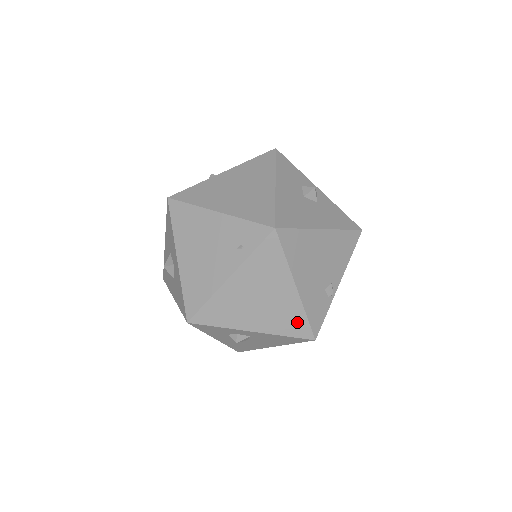
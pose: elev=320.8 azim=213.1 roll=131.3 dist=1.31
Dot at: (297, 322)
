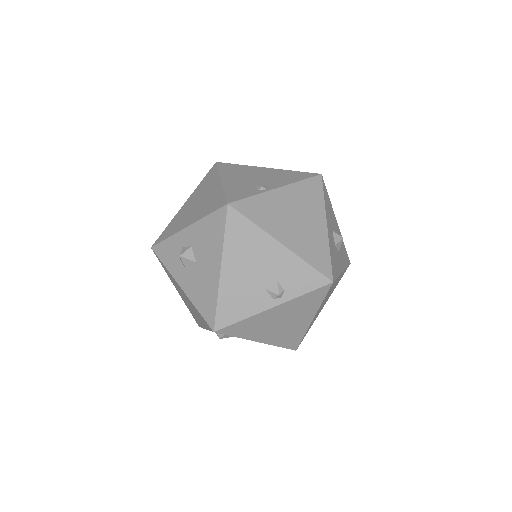
Dot at: (217, 200)
